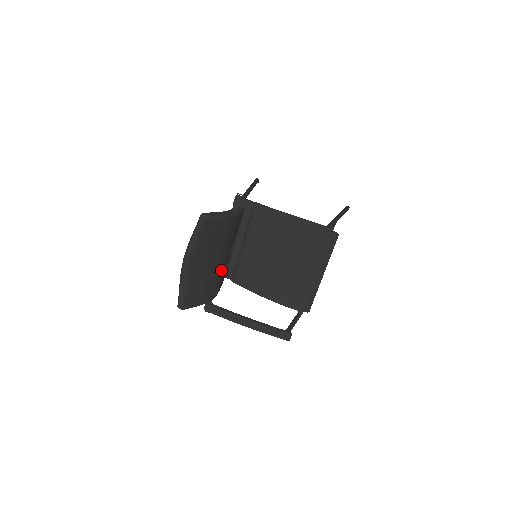
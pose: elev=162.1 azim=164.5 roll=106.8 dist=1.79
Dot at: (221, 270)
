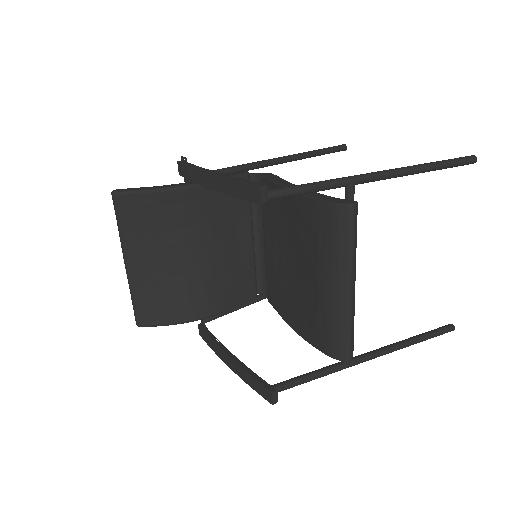
Dot at: (210, 277)
